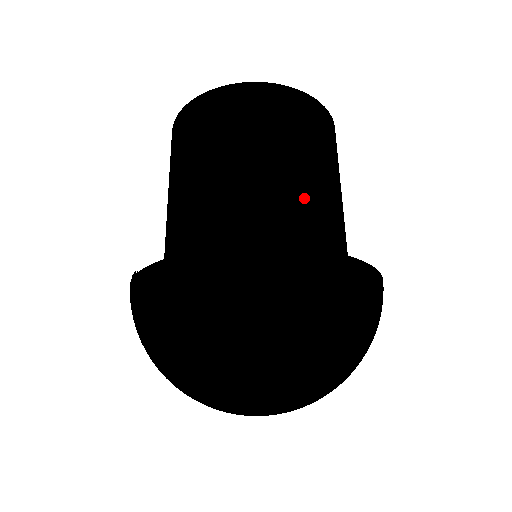
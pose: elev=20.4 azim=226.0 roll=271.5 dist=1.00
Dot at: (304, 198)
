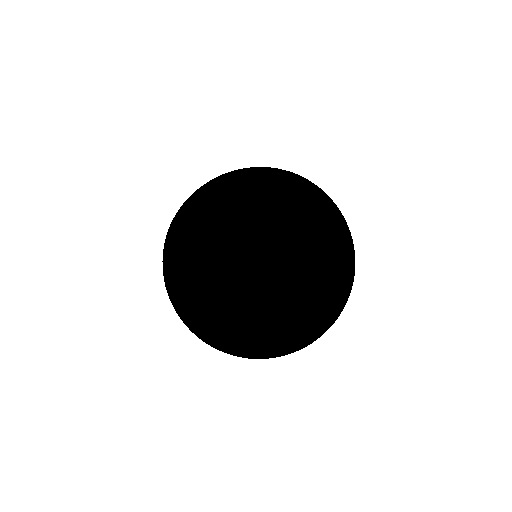
Dot at: occluded
